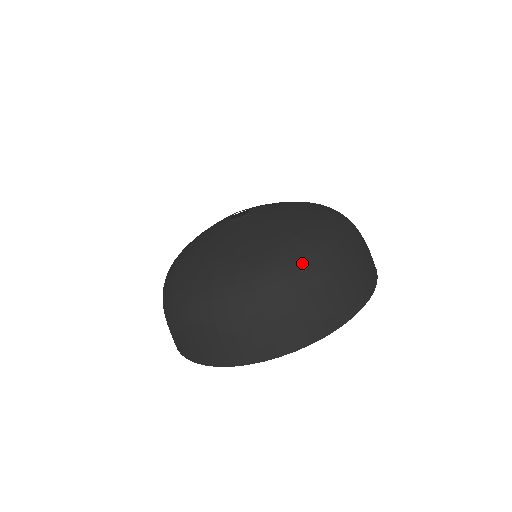
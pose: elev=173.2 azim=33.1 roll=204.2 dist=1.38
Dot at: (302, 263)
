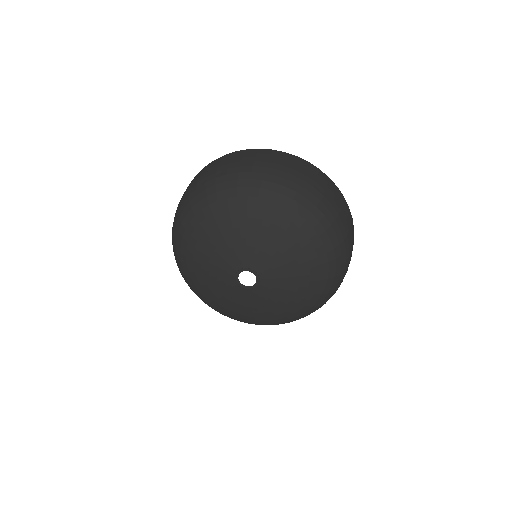
Dot at: (333, 288)
